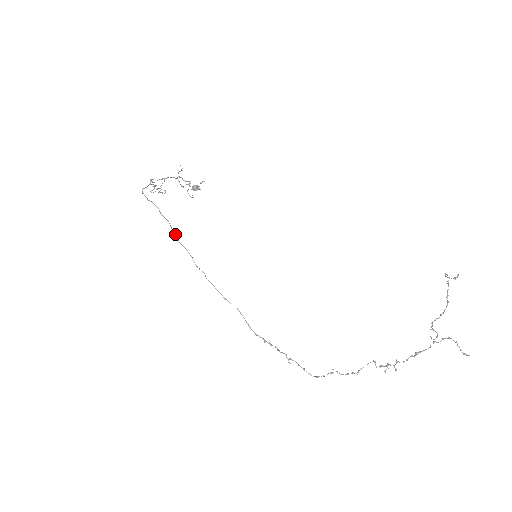
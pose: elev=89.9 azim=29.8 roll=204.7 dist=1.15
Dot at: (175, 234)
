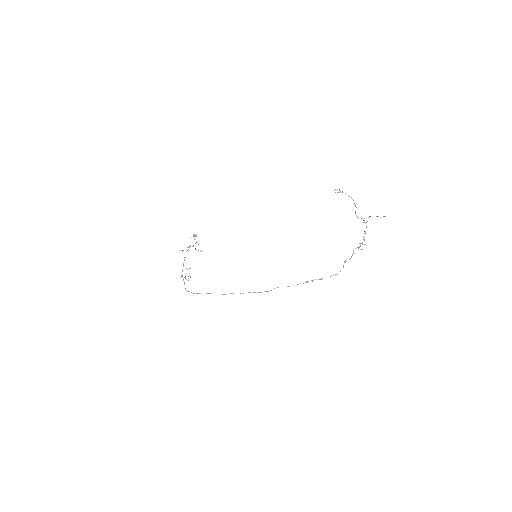
Dot at: occluded
